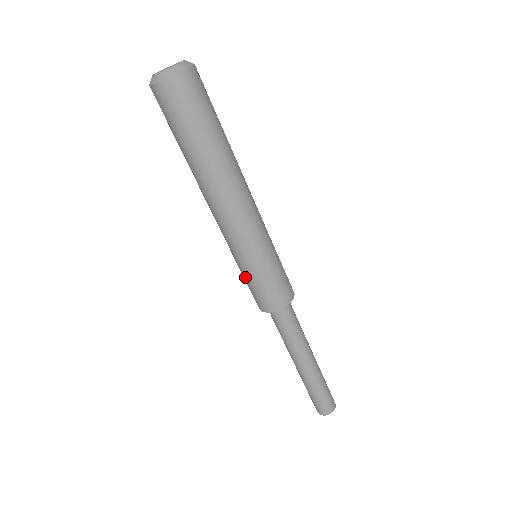
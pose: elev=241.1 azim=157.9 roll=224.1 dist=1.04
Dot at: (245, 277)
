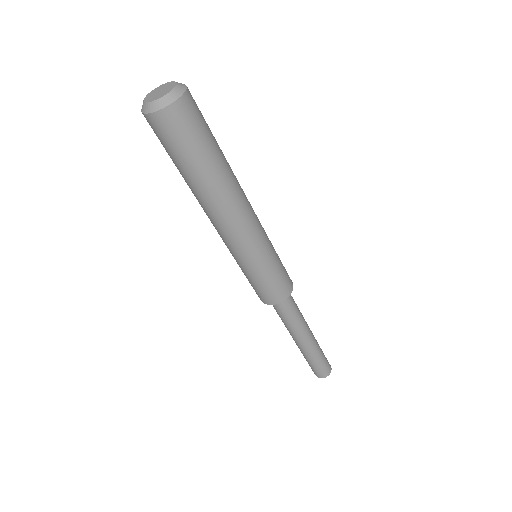
Dot at: (244, 274)
